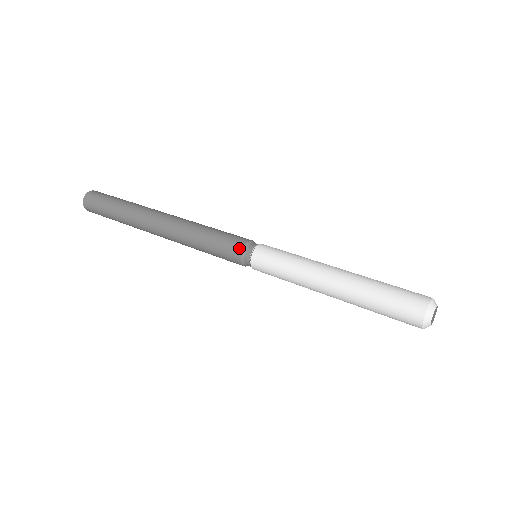
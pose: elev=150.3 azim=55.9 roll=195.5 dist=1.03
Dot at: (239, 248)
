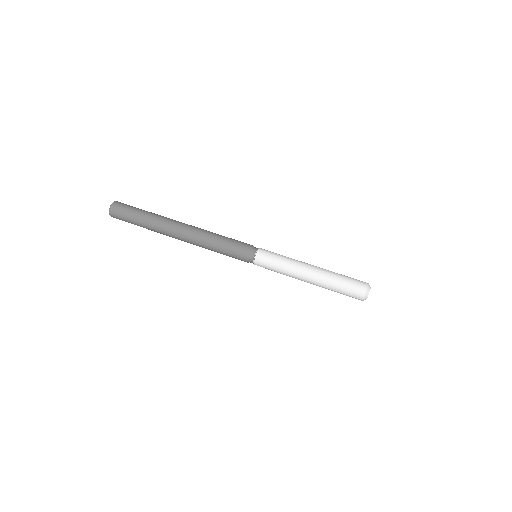
Dot at: (246, 252)
